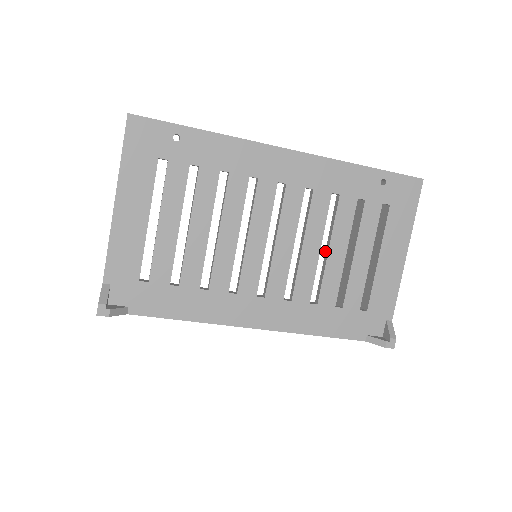
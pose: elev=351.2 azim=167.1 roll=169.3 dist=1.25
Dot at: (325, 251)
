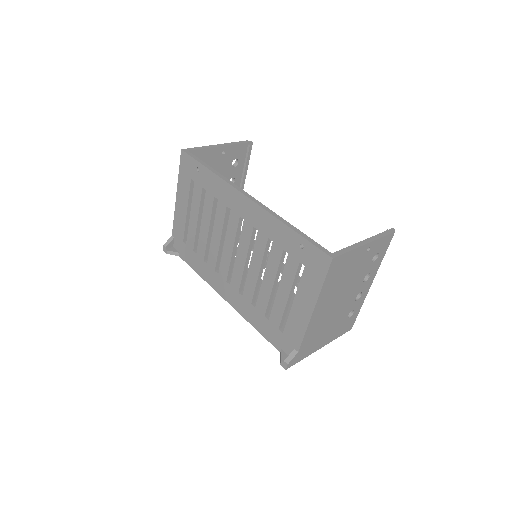
Dot at: occluded
